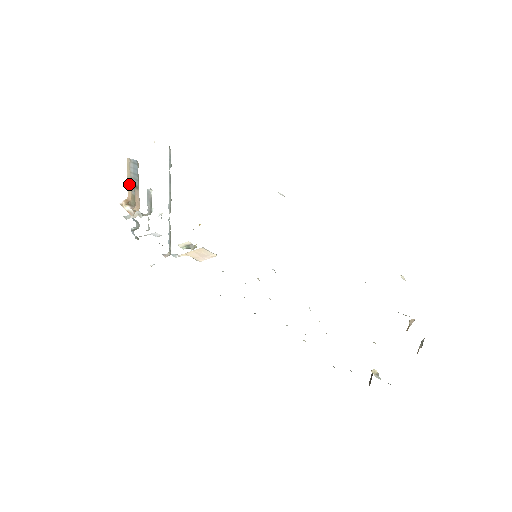
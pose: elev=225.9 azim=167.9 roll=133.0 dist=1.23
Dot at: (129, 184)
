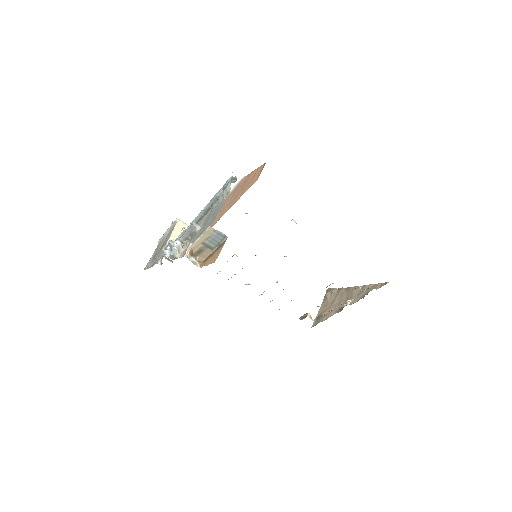
Dot at: (200, 242)
